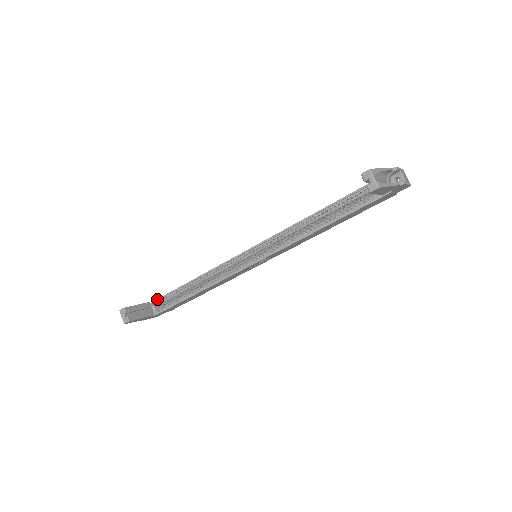
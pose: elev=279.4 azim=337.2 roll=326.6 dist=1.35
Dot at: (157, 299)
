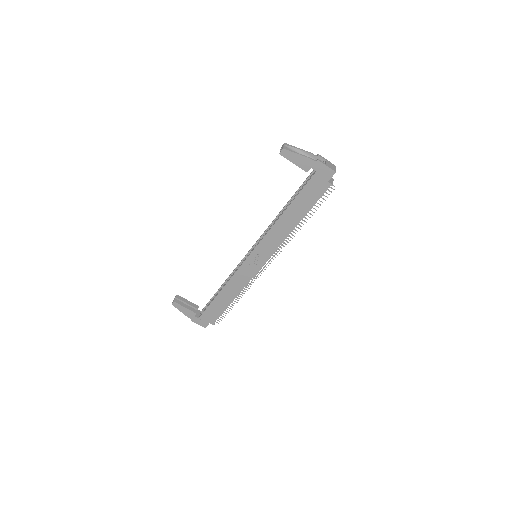
Dot at: (205, 306)
